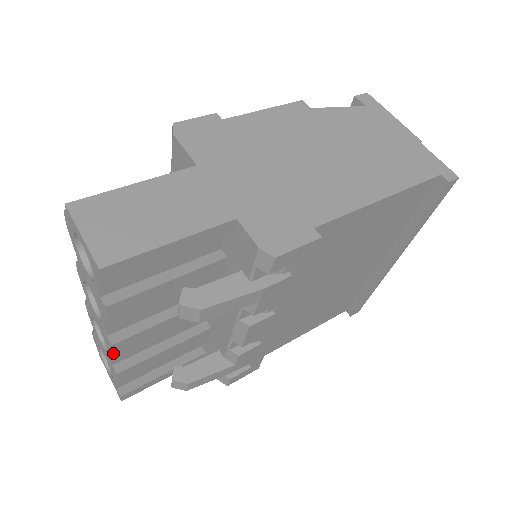
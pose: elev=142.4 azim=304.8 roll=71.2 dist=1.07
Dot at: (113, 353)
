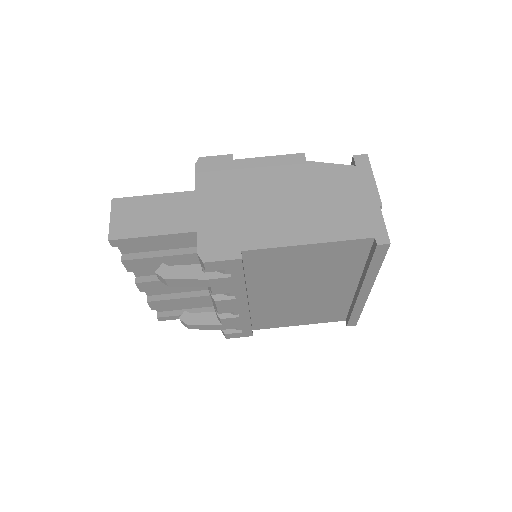
Dot at: (138, 288)
